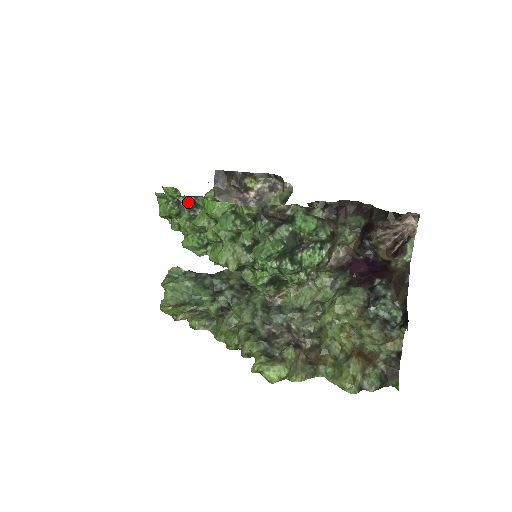
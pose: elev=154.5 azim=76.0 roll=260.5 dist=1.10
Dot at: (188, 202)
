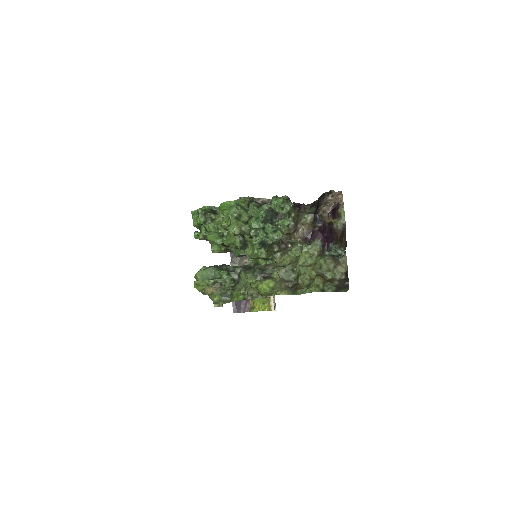
Dot at: (211, 218)
